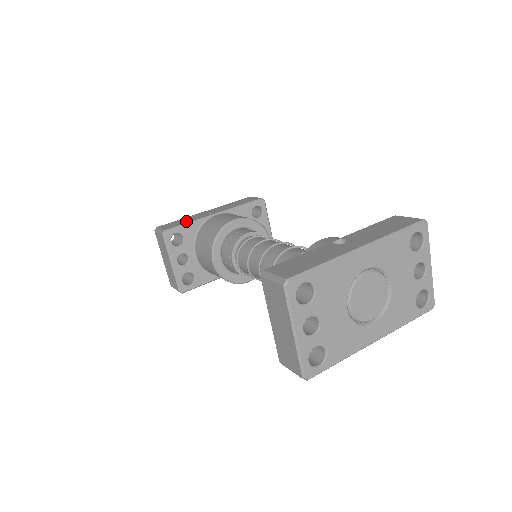
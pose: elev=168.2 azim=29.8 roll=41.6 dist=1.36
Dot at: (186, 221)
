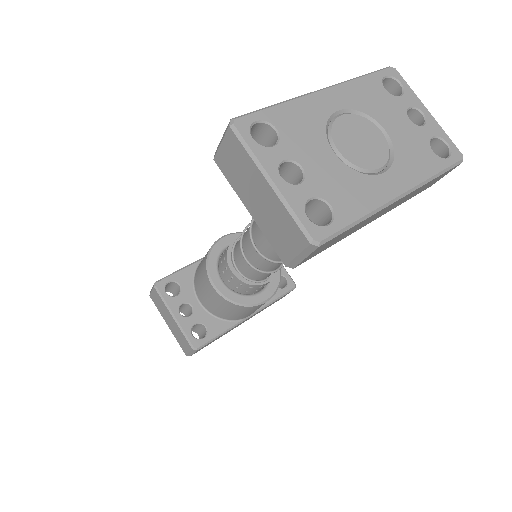
Dot at: occluded
